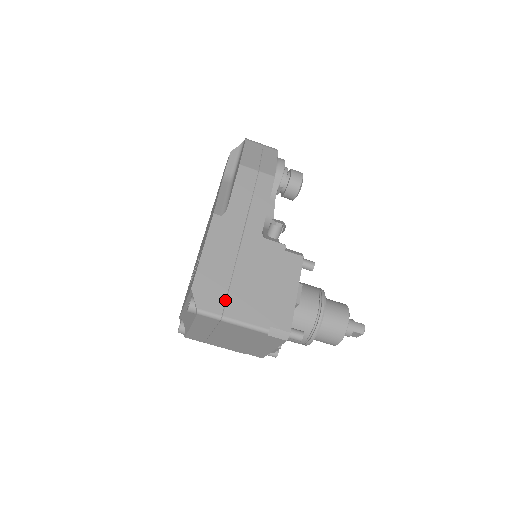
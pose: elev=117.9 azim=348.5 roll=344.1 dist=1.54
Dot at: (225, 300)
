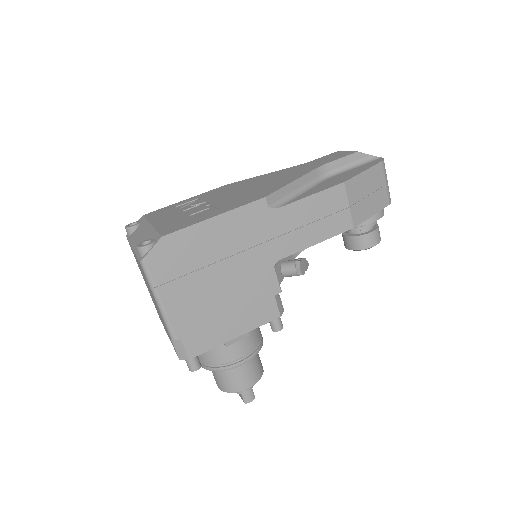
Dot at: (175, 278)
